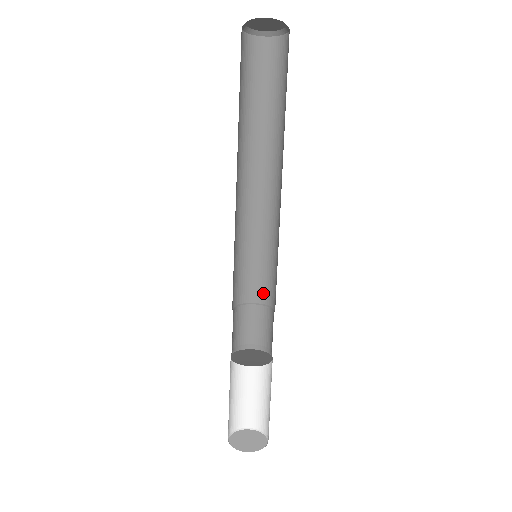
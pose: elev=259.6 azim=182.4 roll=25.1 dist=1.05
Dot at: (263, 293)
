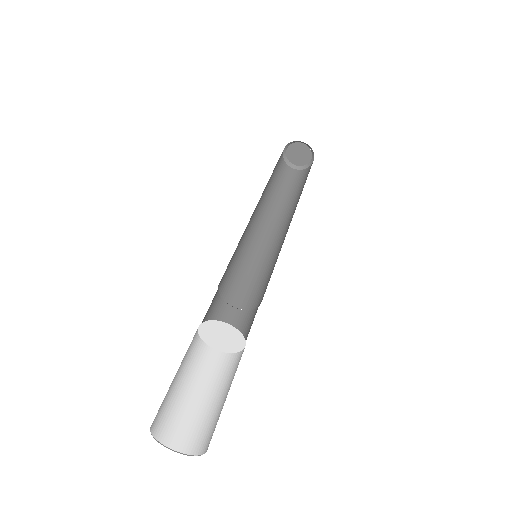
Dot at: (261, 298)
